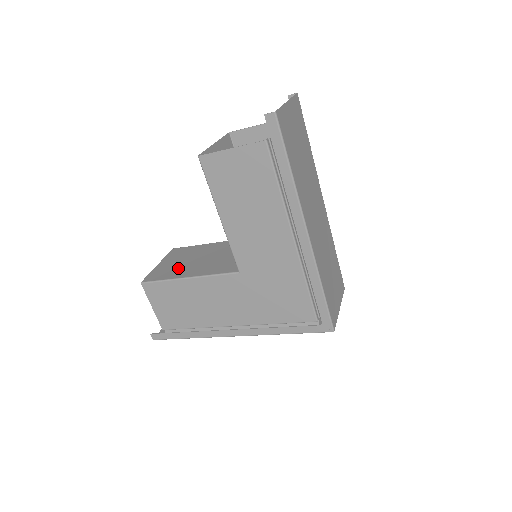
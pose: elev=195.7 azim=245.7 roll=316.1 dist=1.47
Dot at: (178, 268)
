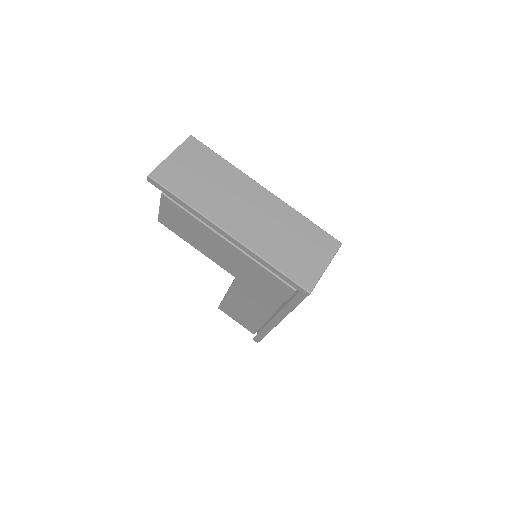
Dot at: occluded
